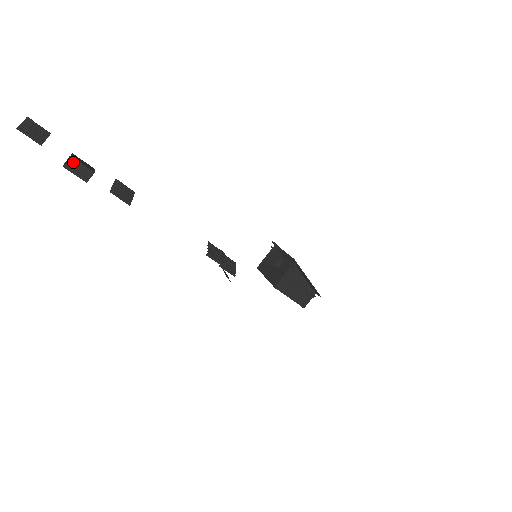
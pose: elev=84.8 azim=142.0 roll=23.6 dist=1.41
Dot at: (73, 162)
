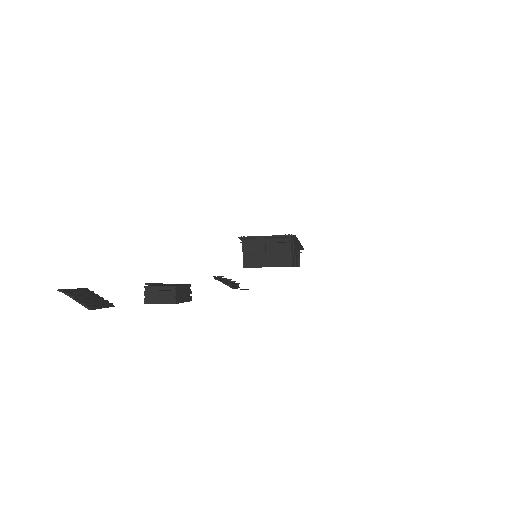
Dot at: (178, 290)
